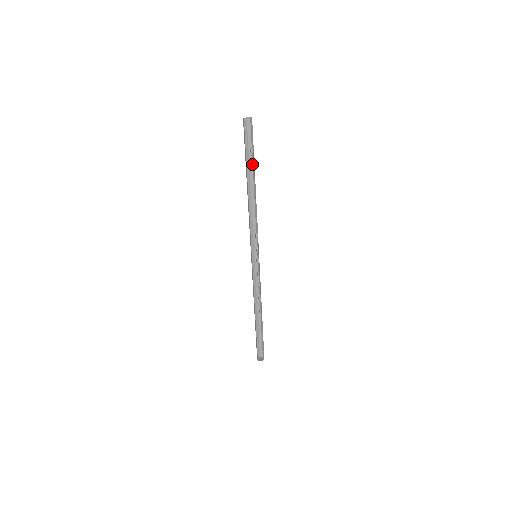
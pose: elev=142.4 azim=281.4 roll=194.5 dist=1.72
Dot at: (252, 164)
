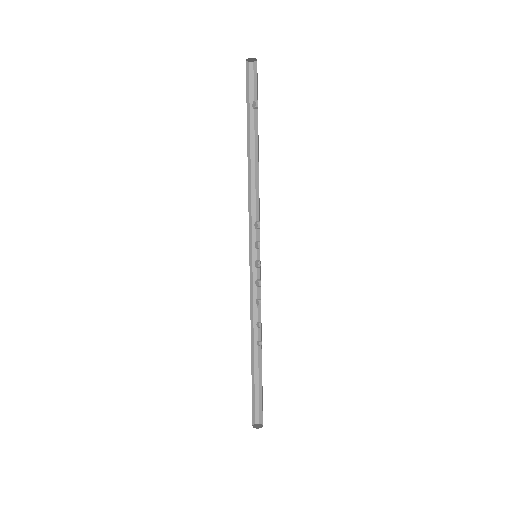
Dot at: (253, 124)
